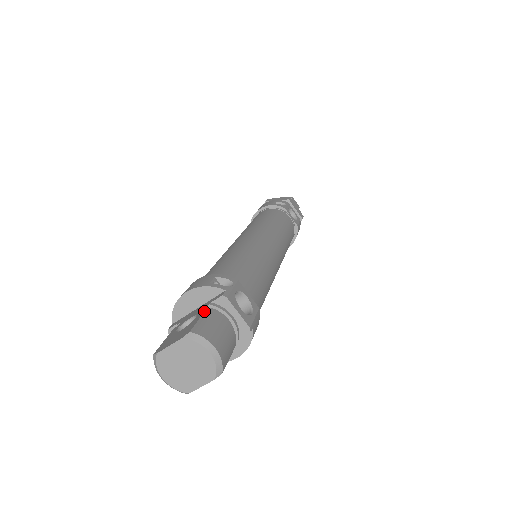
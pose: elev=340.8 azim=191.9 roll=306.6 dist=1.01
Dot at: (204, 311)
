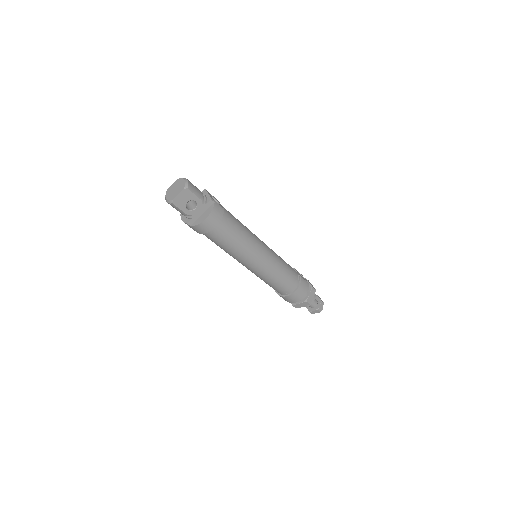
Dot at: occluded
